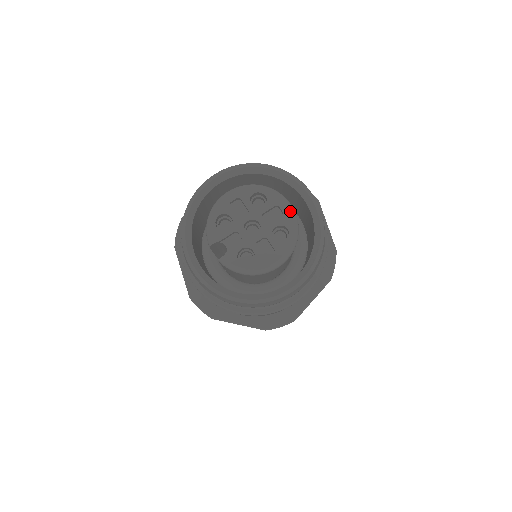
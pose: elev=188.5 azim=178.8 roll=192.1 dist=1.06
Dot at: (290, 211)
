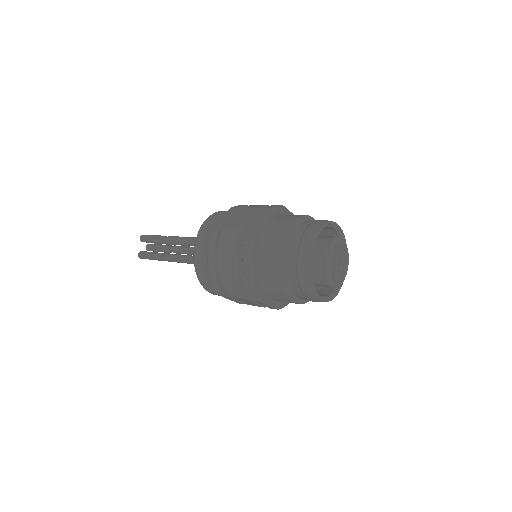
Dot at: (343, 240)
